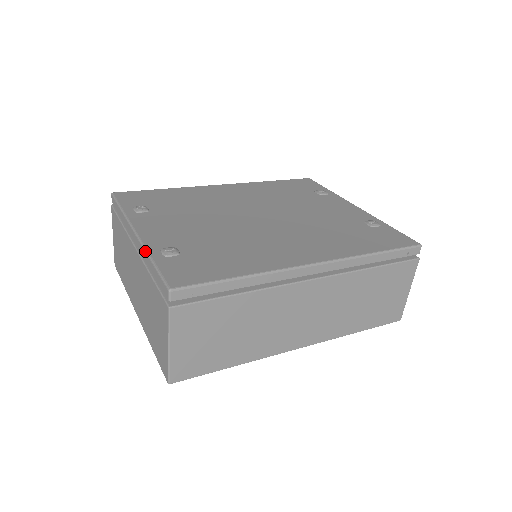
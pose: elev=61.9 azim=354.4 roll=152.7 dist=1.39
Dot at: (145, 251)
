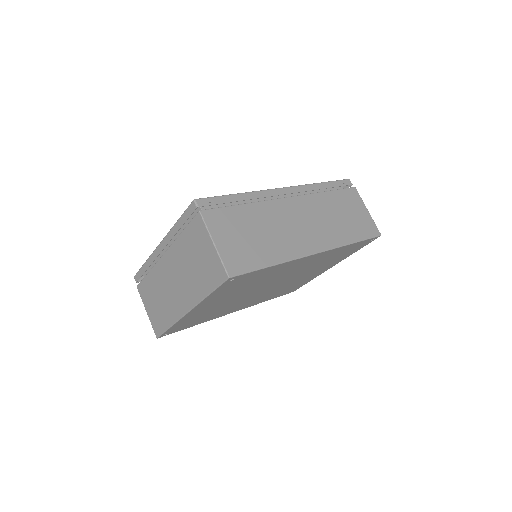
Dot at: (171, 229)
